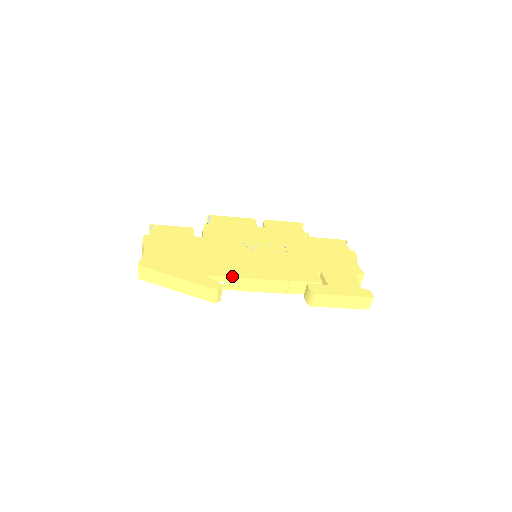
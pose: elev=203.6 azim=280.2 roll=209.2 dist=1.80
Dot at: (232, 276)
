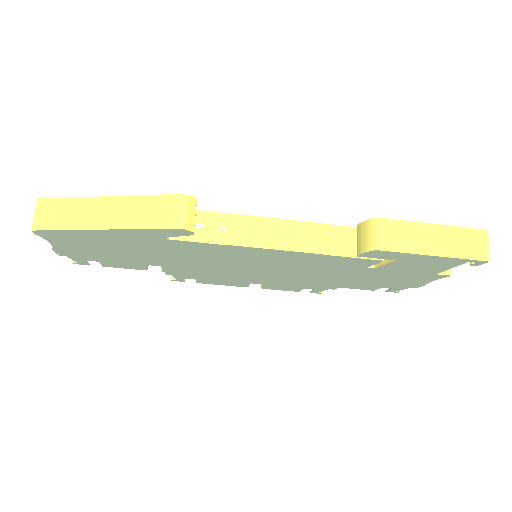
Dot at: (215, 212)
